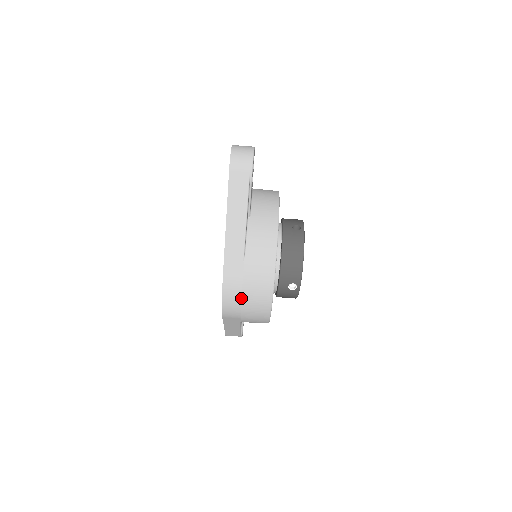
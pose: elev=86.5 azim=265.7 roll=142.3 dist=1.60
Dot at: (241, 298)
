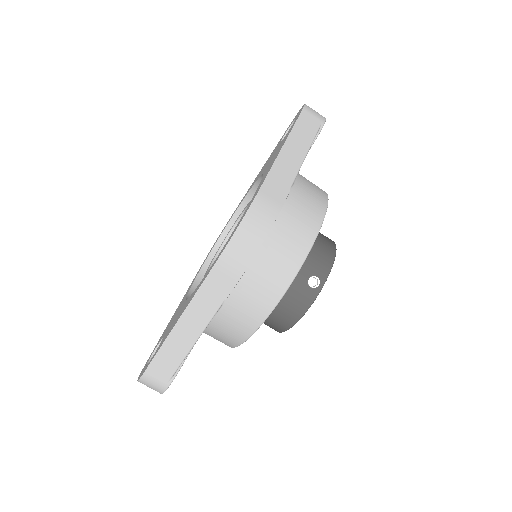
Dot at: (268, 231)
